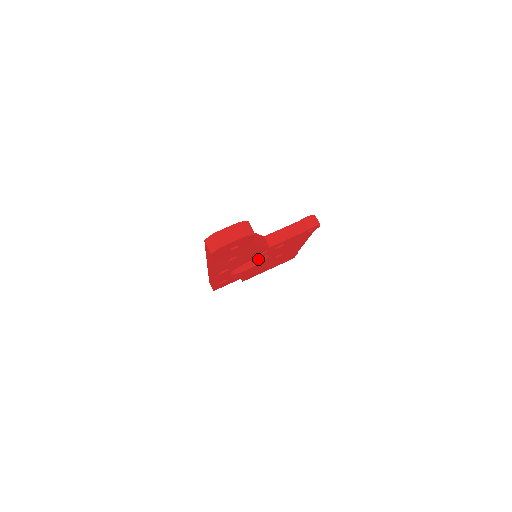
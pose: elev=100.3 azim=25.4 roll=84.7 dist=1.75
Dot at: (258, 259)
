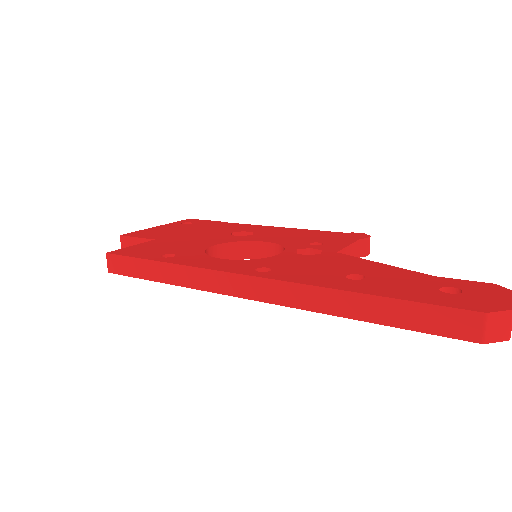
Dot at: (233, 252)
